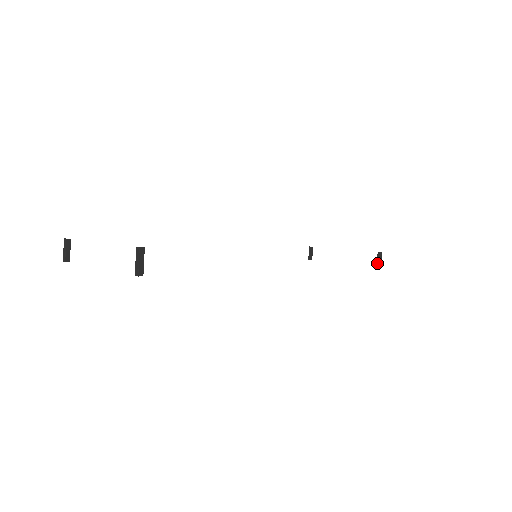
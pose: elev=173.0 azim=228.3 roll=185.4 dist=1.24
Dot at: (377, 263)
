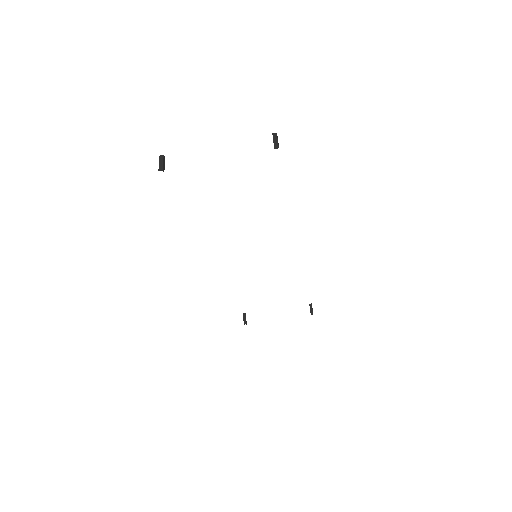
Dot at: (311, 312)
